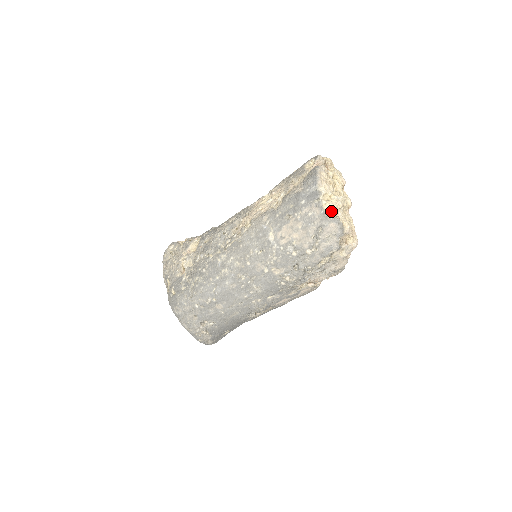
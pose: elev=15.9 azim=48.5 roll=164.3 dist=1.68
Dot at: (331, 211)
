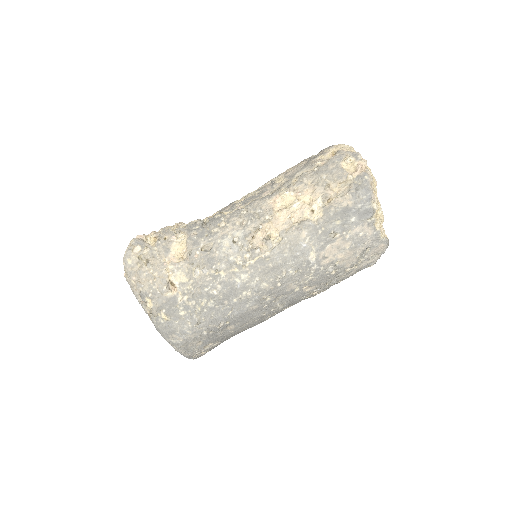
Dot at: occluded
